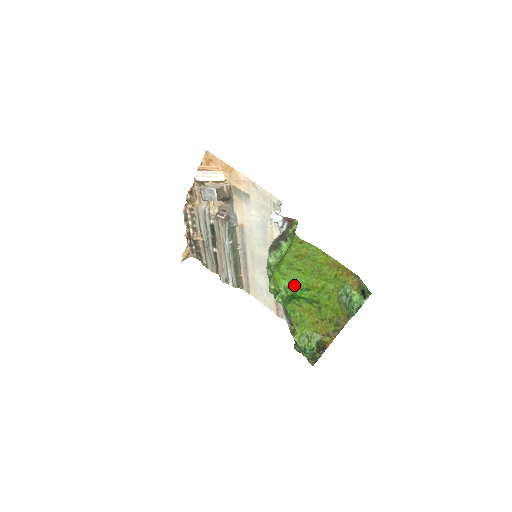
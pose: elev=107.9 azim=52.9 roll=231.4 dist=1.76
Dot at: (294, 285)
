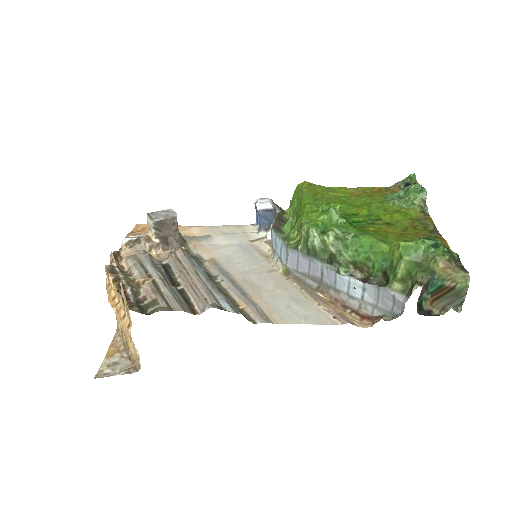
Dot at: occluded
